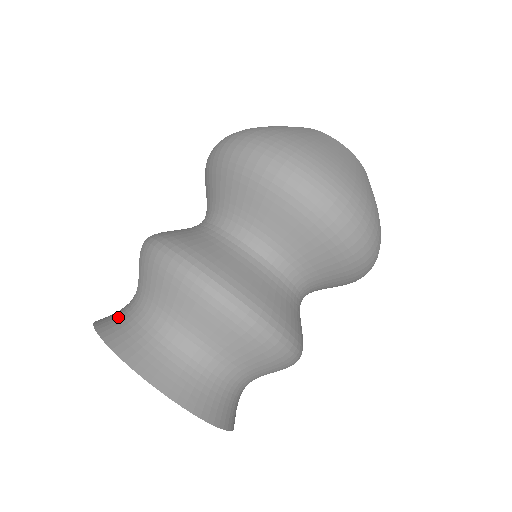
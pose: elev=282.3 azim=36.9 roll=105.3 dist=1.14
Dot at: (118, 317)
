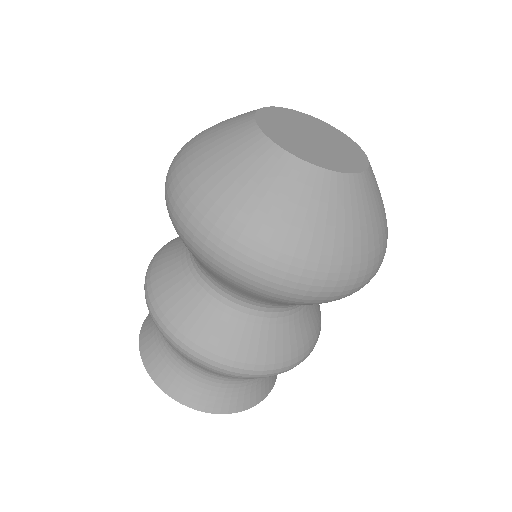
Dot at: (168, 369)
